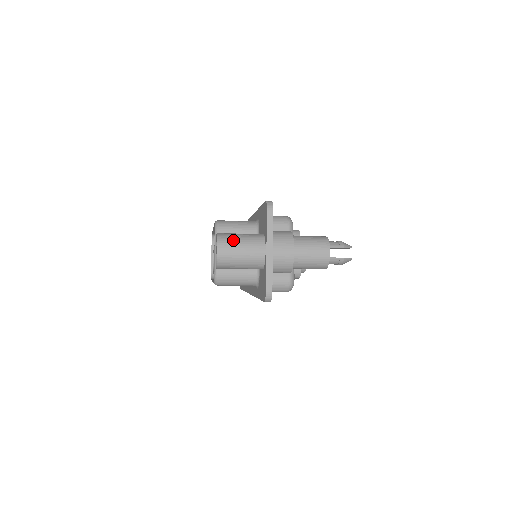
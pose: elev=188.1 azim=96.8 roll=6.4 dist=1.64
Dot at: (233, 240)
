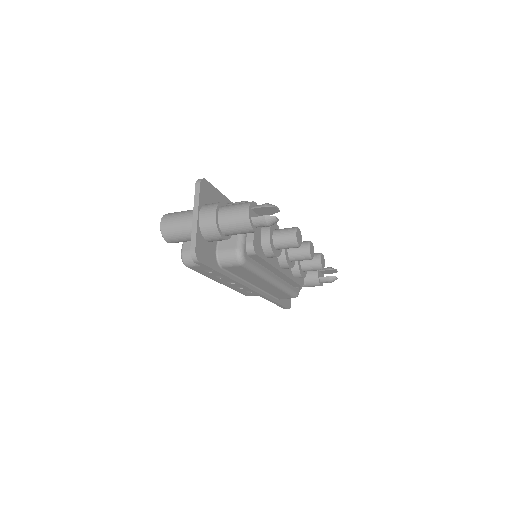
Dot at: (174, 214)
